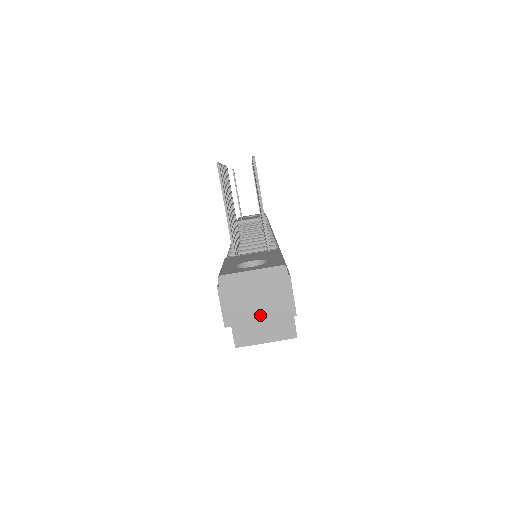
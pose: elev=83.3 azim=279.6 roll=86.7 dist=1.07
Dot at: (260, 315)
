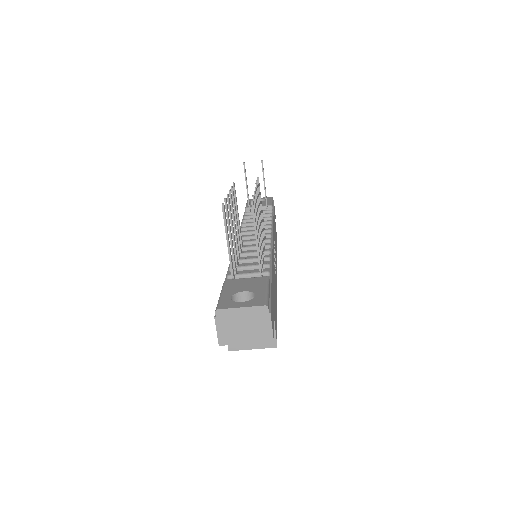
Dot at: (246, 339)
